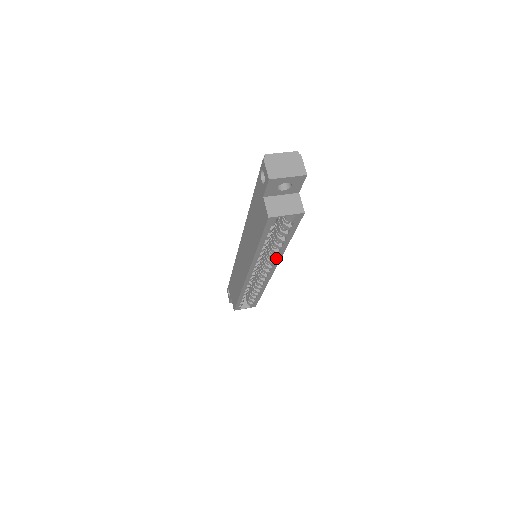
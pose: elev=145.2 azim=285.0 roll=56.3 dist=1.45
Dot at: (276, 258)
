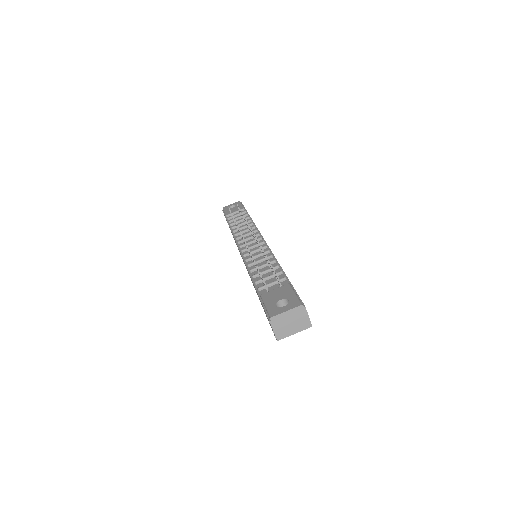
Dot at: occluded
